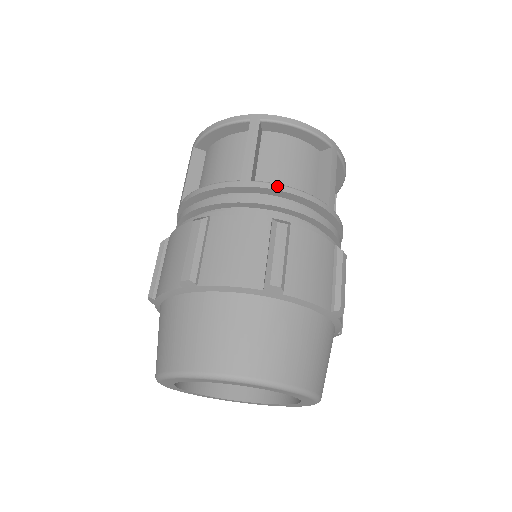
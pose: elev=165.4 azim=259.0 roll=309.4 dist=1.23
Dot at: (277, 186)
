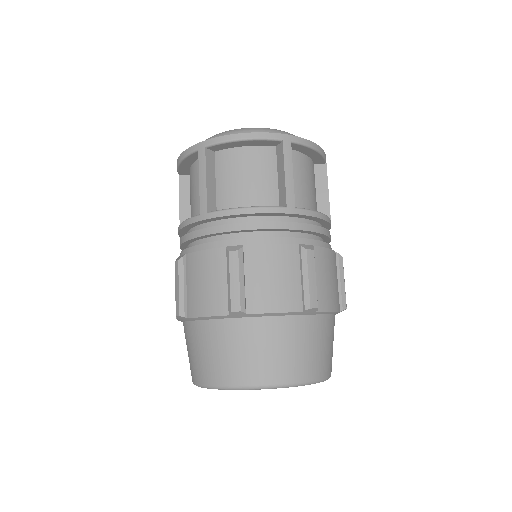
Dot at: (228, 212)
